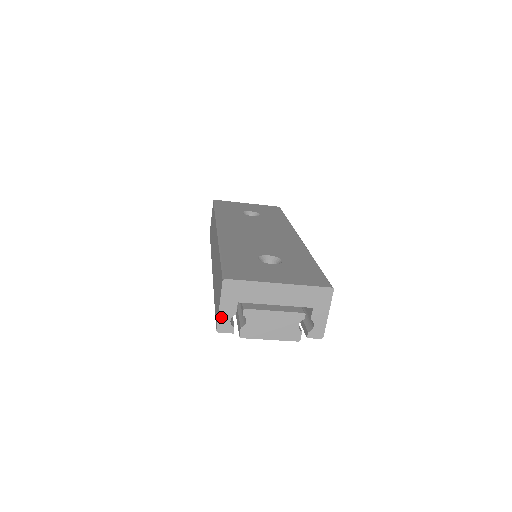
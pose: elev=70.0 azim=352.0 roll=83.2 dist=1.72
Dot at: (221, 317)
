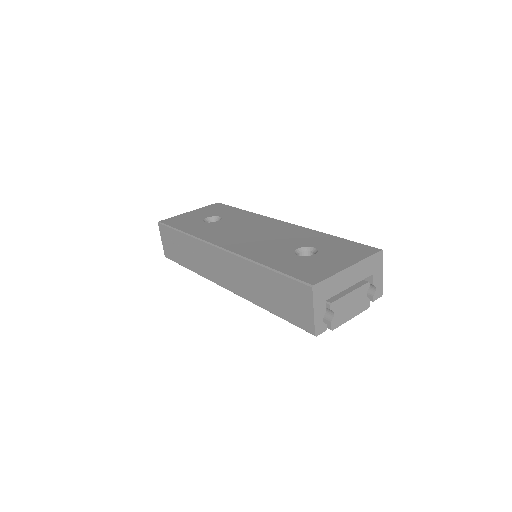
Dot at: (316, 321)
